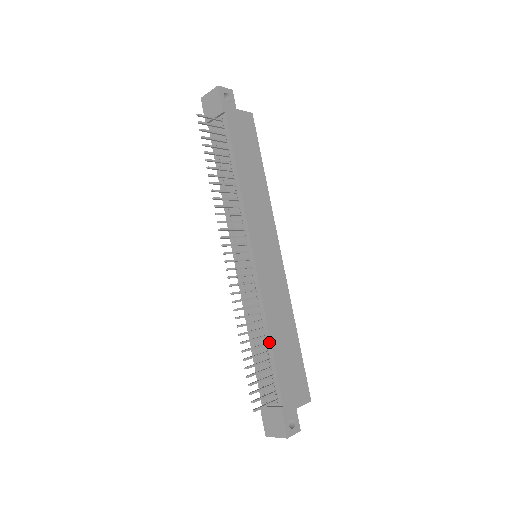
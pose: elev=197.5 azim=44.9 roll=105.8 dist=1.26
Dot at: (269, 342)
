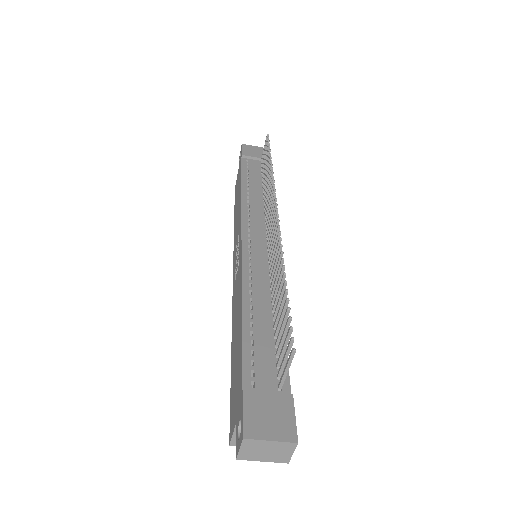
Dot at: occluded
